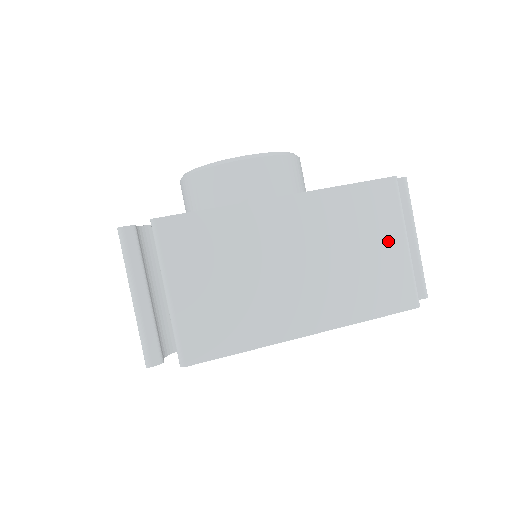
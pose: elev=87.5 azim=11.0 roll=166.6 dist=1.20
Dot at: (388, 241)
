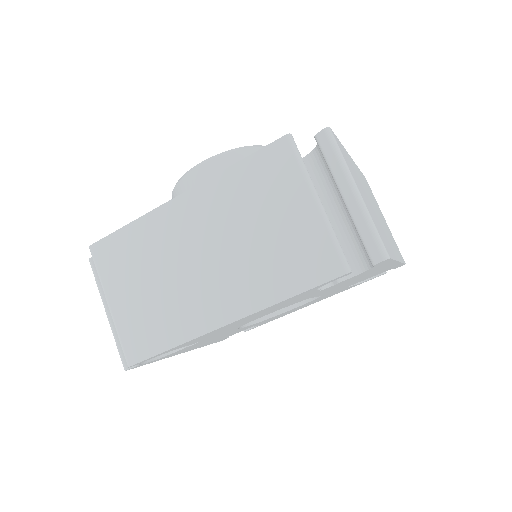
Dot at: (382, 215)
